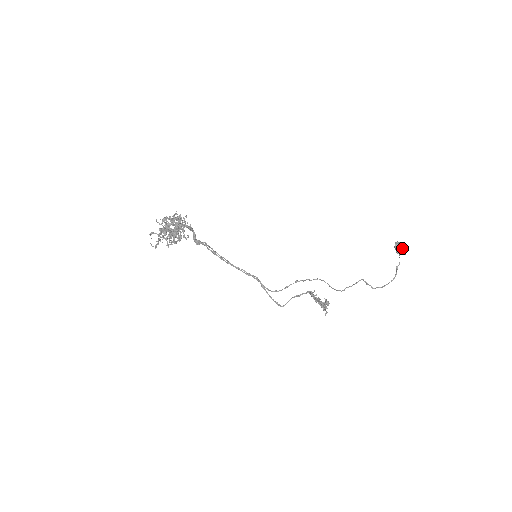
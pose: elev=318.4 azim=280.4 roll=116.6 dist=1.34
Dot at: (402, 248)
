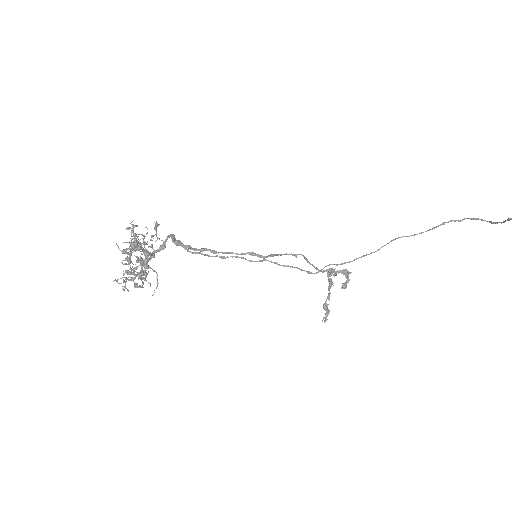
Dot at: out of frame
